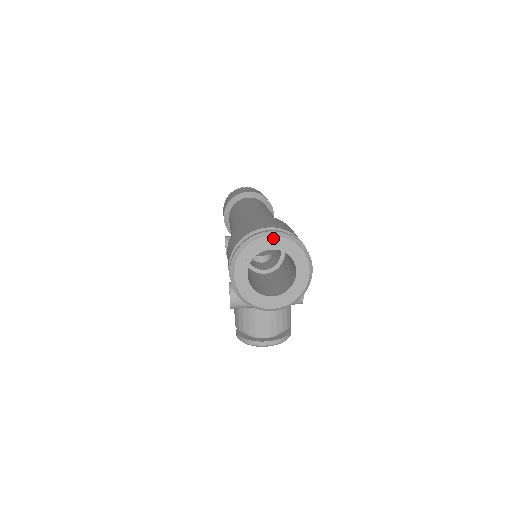
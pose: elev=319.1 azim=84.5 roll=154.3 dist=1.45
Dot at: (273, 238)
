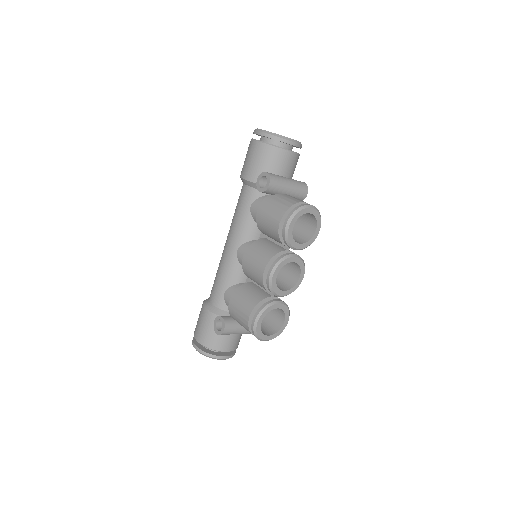
Dot at: occluded
